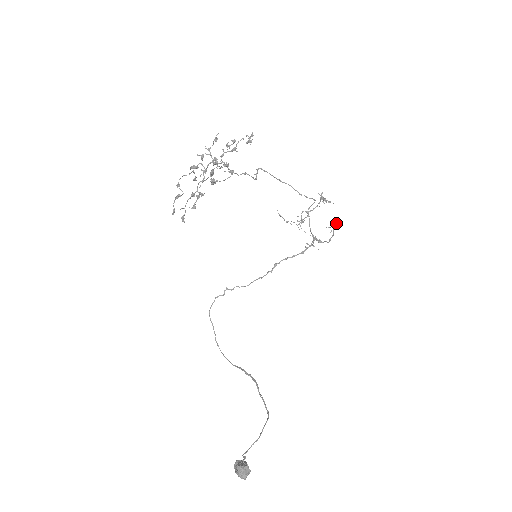
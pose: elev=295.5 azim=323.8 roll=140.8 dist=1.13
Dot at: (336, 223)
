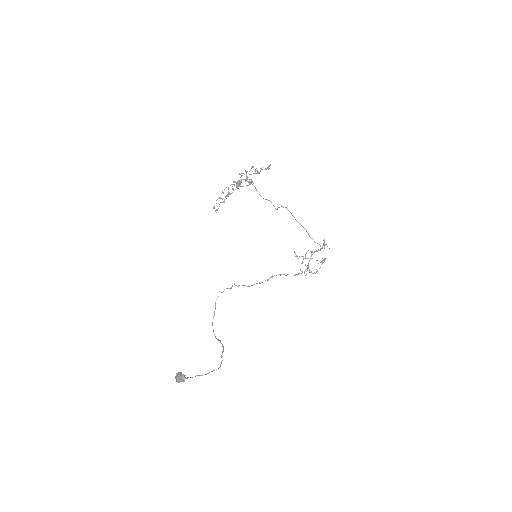
Dot at: (324, 260)
